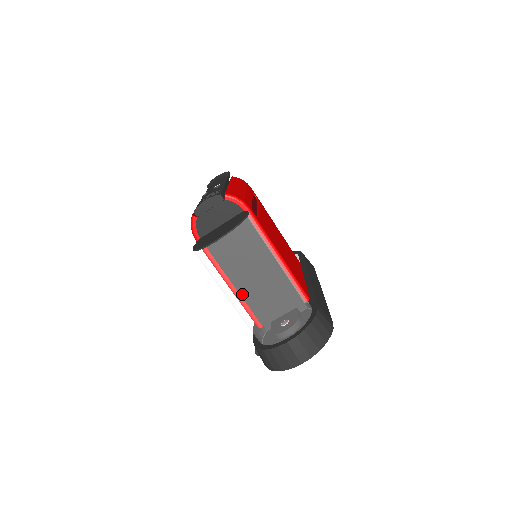
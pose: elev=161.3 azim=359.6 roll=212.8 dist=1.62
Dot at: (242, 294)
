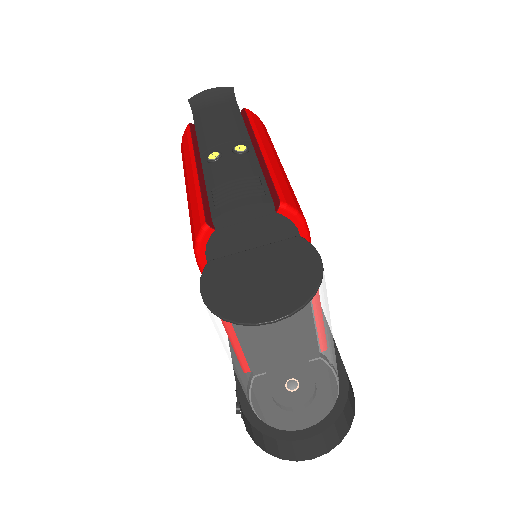
Dot at: (271, 384)
